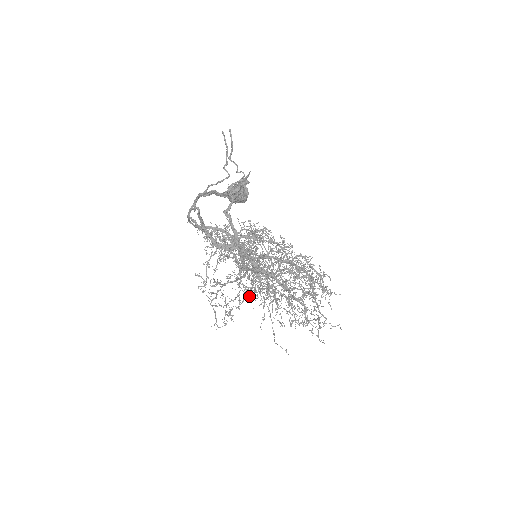
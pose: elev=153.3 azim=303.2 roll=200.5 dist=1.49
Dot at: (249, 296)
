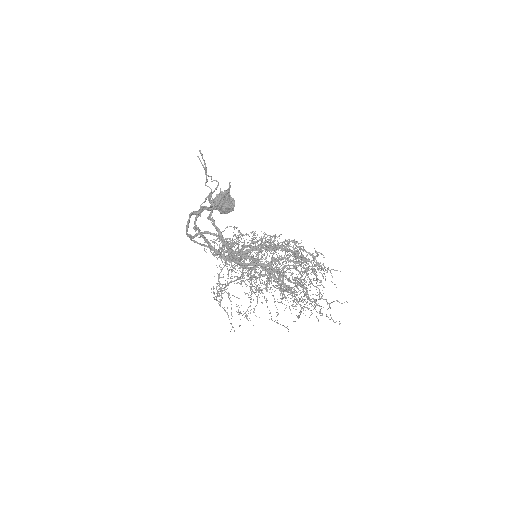
Dot at: (255, 292)
